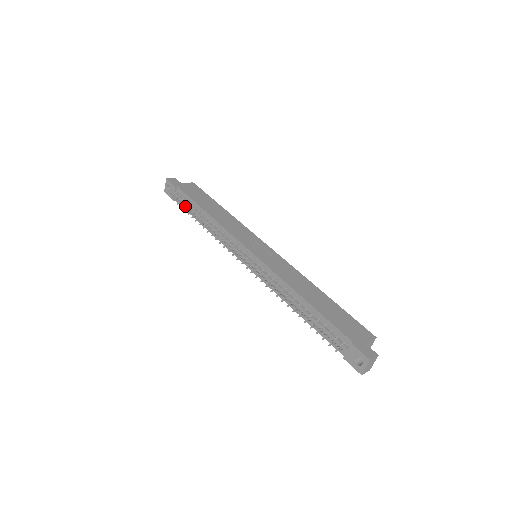
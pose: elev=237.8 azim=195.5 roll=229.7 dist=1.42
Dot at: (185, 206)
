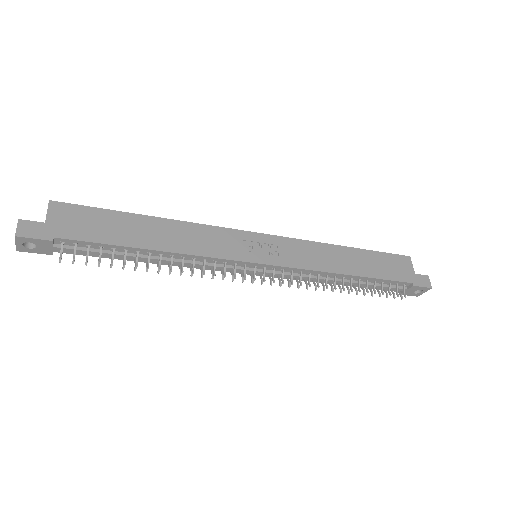
Dot at: (111, 263)
